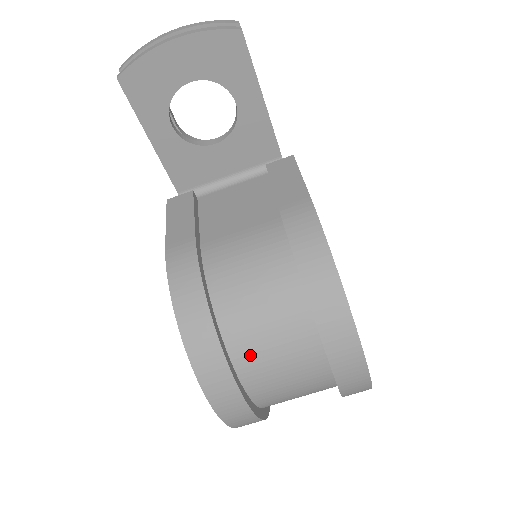
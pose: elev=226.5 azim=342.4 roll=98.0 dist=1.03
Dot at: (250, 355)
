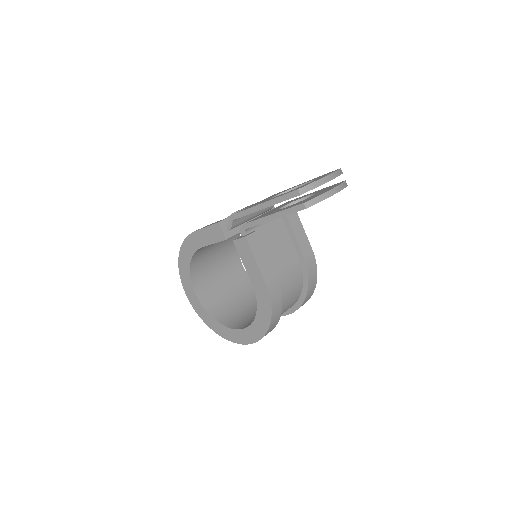
Dot at: occluded
